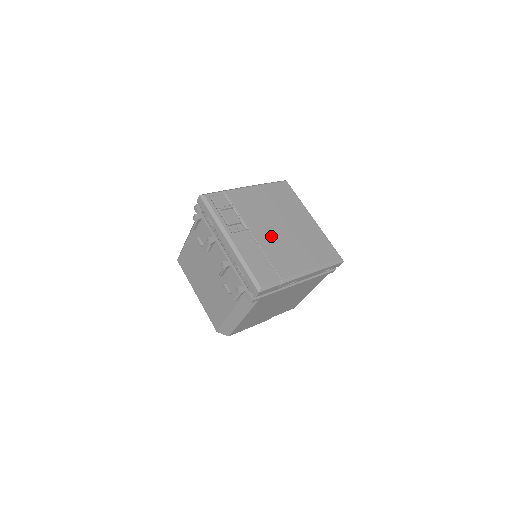
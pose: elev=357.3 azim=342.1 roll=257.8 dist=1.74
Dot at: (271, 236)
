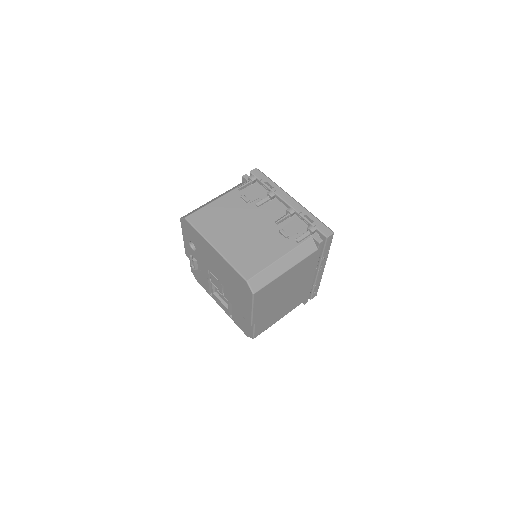
Dot at: occluded
